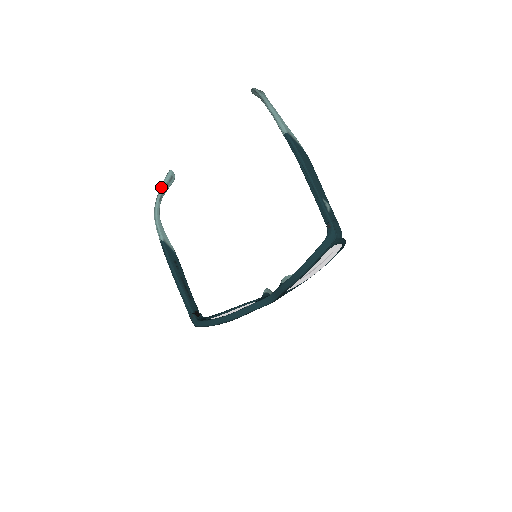
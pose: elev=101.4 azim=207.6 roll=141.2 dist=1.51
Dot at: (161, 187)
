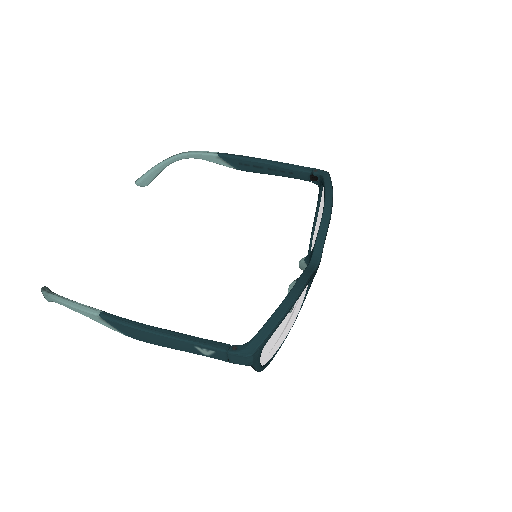
Dot at: (47, 290)
